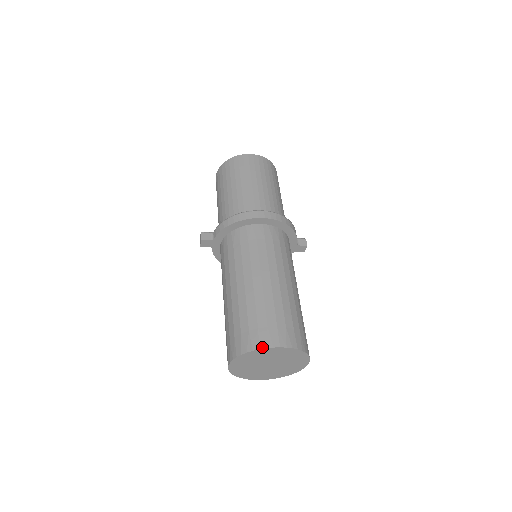
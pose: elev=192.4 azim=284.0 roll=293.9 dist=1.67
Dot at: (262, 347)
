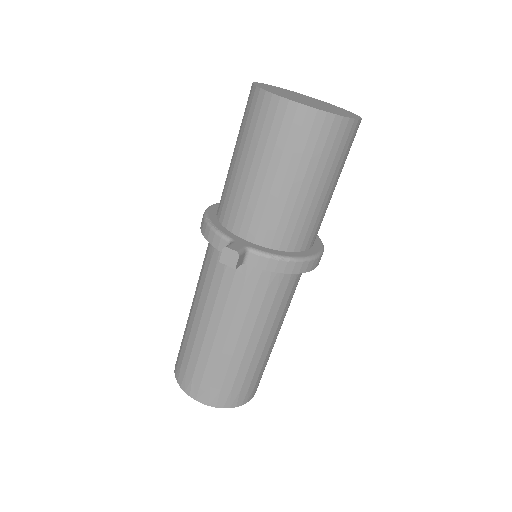
Dot at: (245, 403)
